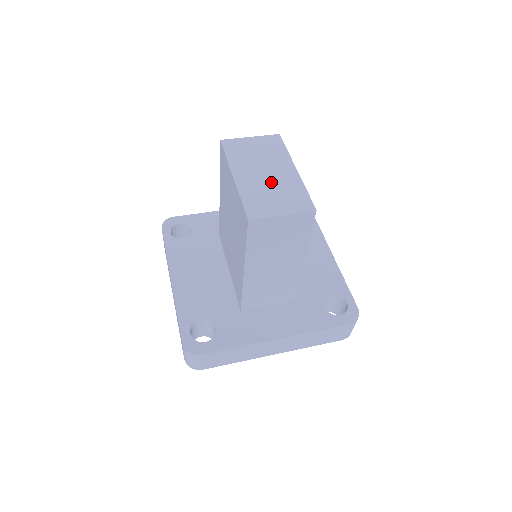
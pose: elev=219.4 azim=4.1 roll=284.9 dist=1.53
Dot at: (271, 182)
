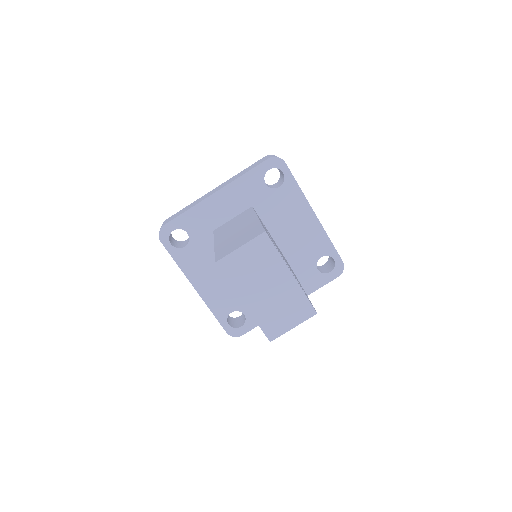
Dot at: (276, 298)
